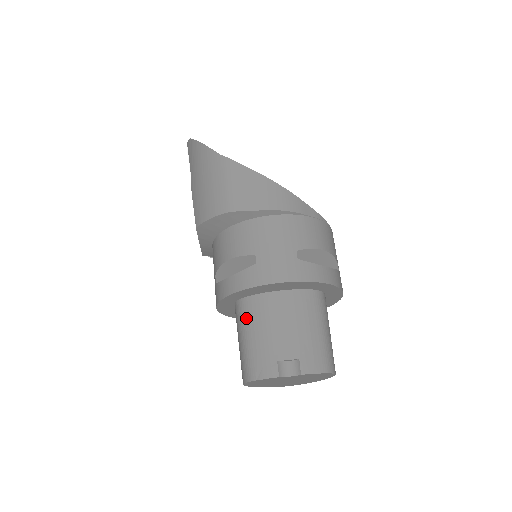
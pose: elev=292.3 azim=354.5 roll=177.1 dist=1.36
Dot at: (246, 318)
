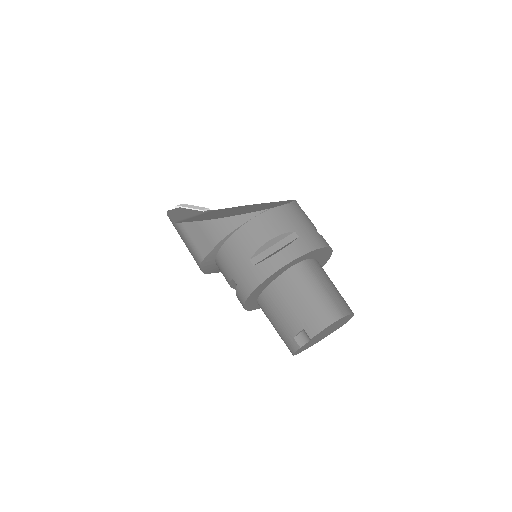
Dot at: occluded
